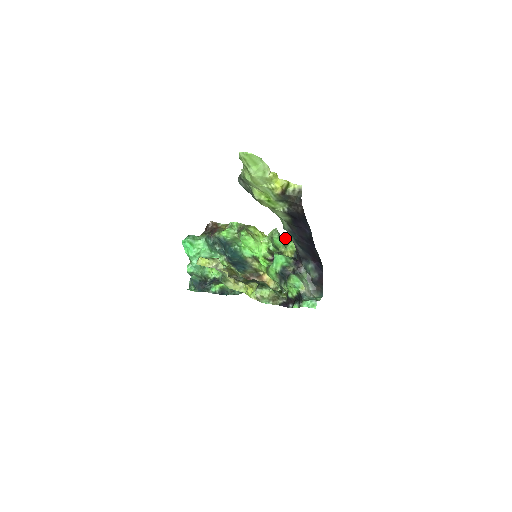
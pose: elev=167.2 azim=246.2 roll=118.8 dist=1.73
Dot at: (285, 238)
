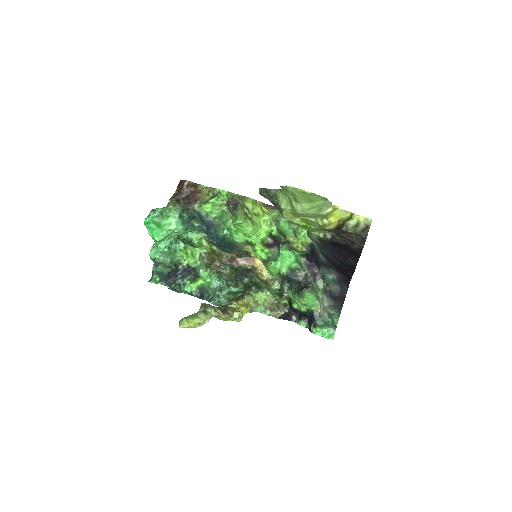
Dot at: occluded
